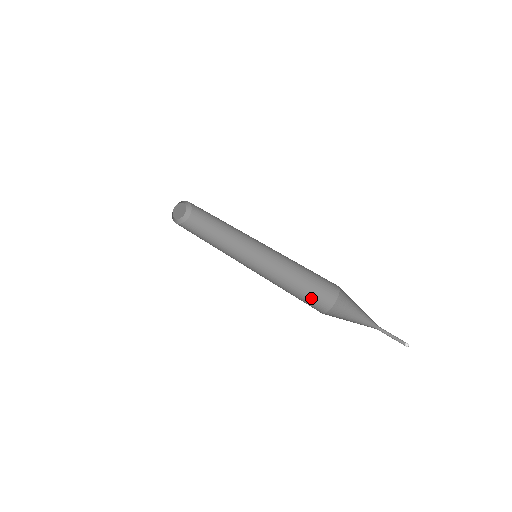
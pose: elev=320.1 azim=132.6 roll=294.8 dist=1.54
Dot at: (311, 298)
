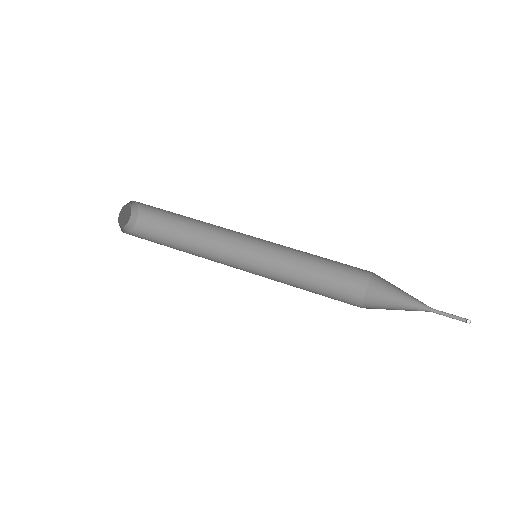
Dot at: (335, 298)
